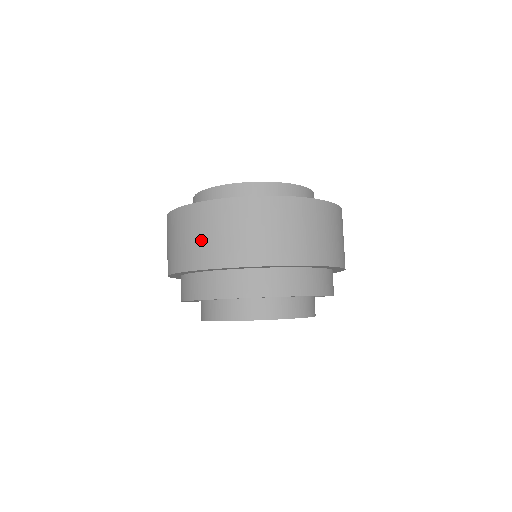
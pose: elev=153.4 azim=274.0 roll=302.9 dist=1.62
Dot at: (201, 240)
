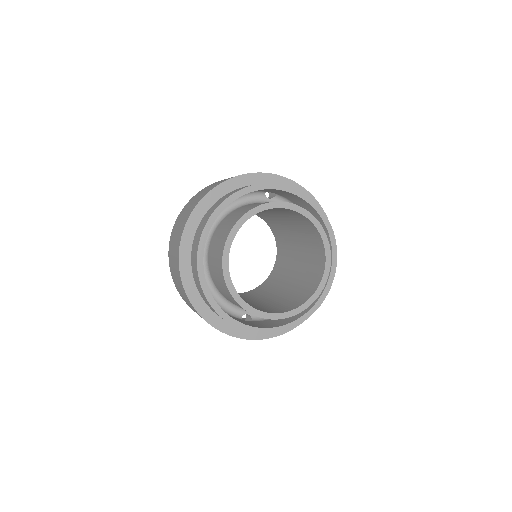
Dot at: occluded
